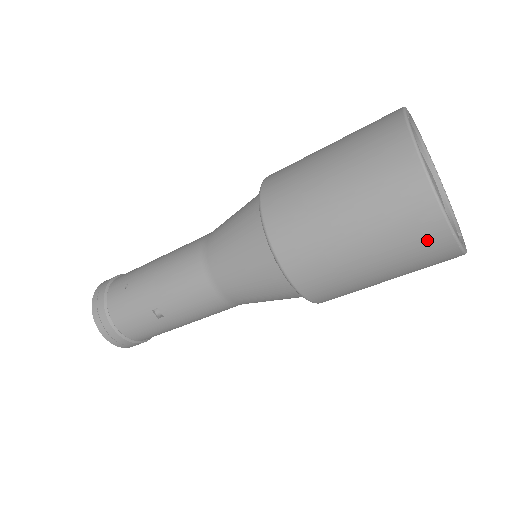
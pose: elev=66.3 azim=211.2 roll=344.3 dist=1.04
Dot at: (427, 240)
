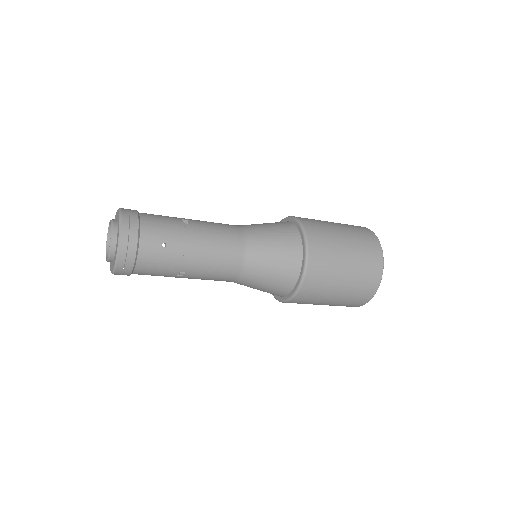
Dot at: (351, 306)
